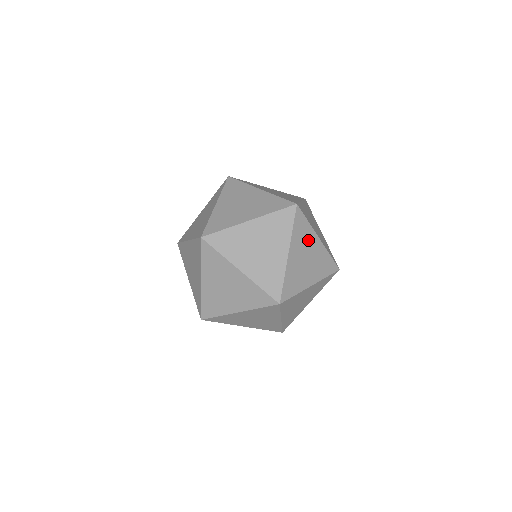
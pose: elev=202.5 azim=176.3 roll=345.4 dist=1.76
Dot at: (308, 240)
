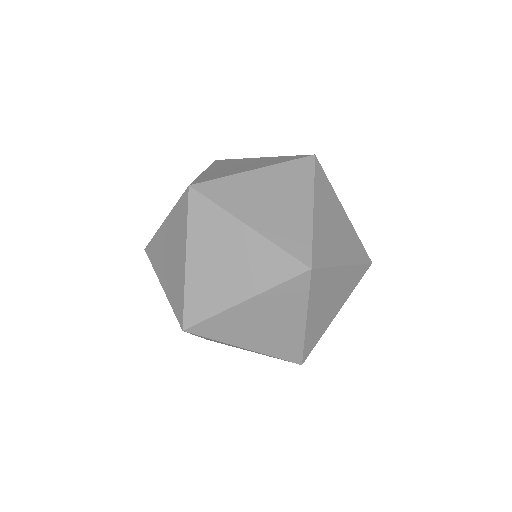
Dot at: (330, 283)
